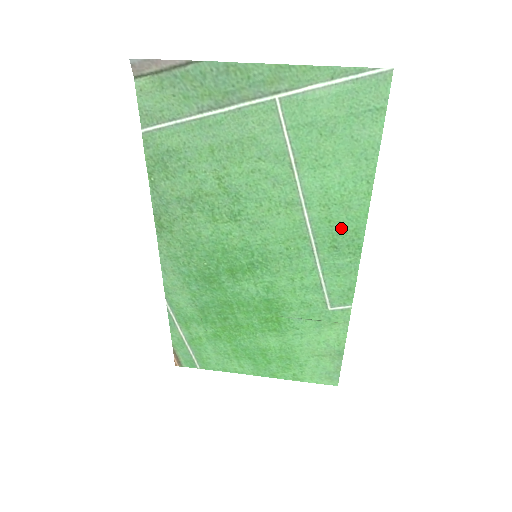
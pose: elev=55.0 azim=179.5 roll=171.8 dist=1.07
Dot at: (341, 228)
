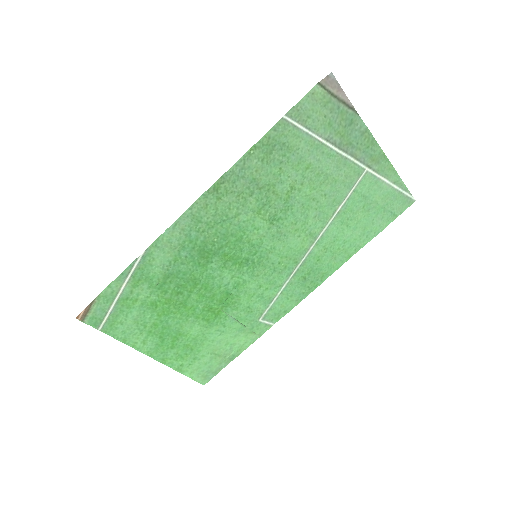
Dot at: (319, 268)
